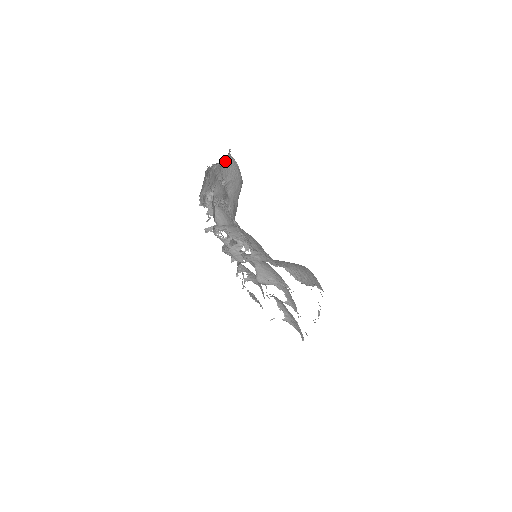
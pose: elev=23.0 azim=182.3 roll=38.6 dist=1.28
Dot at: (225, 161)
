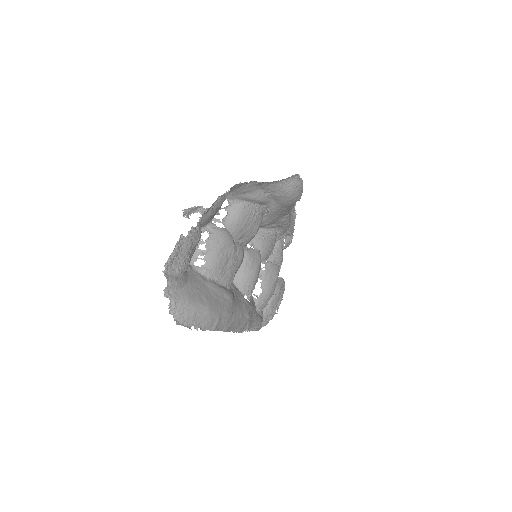
Dot at: (278, 182)
